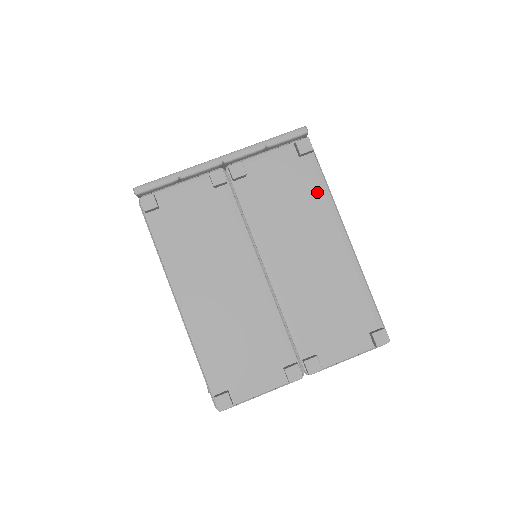
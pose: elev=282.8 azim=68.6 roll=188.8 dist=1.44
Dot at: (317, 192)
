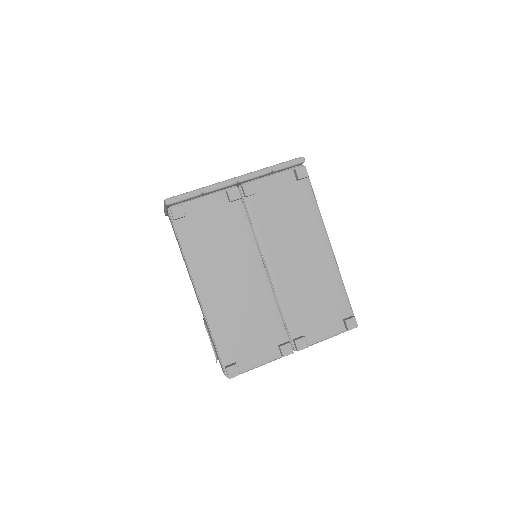
Dot at: (309, 209)
